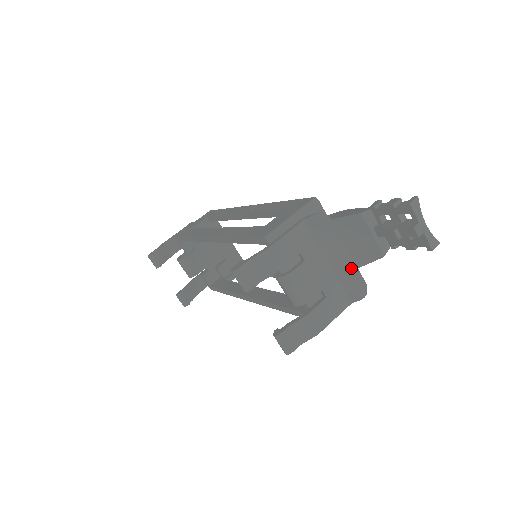
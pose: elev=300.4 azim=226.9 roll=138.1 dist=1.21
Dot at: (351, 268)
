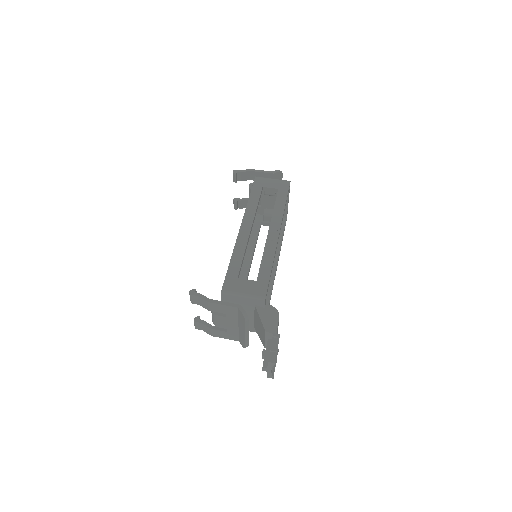
Dot at: (244, 338)
